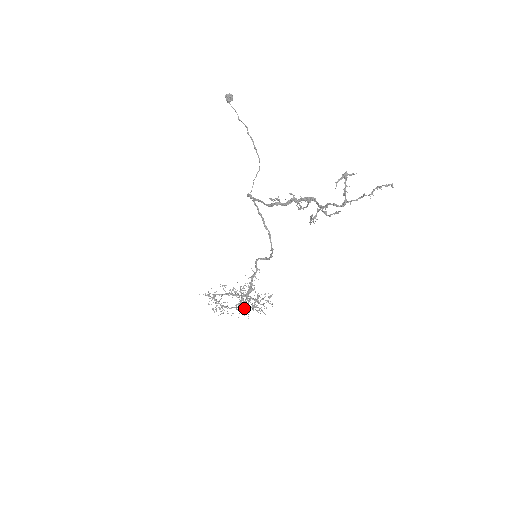
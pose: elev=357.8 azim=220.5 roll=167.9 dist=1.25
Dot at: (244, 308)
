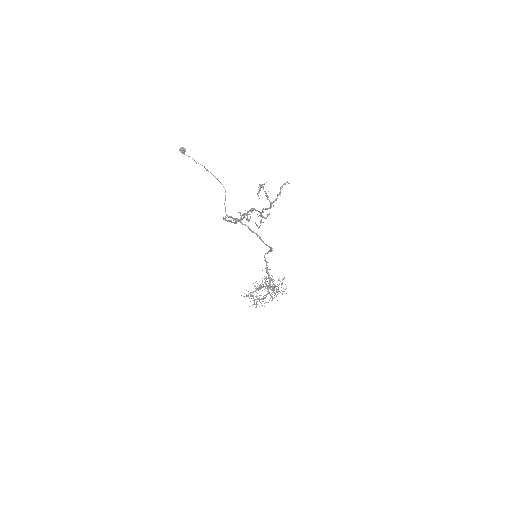
Dot at: occluded
